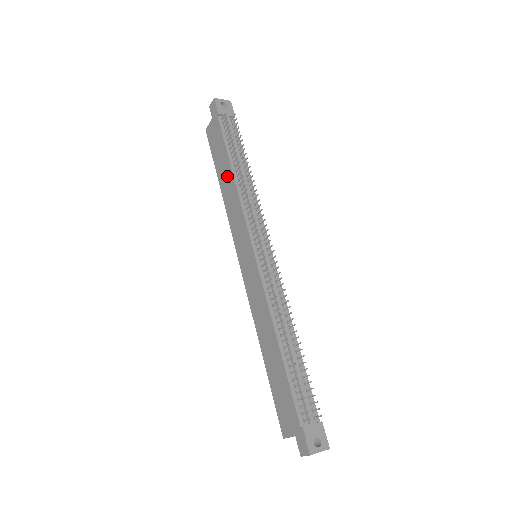
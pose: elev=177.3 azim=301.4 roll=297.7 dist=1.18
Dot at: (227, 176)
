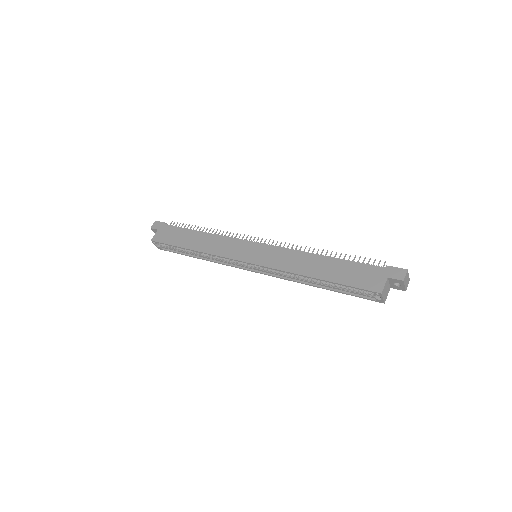
Dot at: (198, 238)
